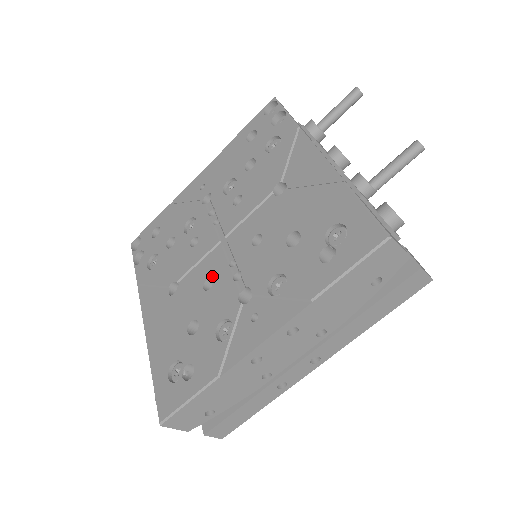
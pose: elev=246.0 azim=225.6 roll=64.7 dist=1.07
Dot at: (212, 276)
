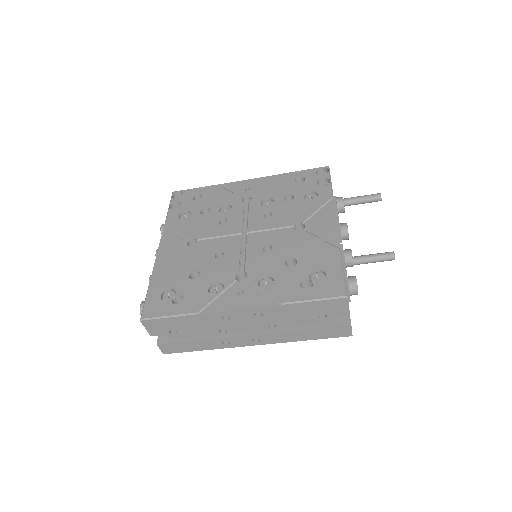
Dot at: (225, 251)
